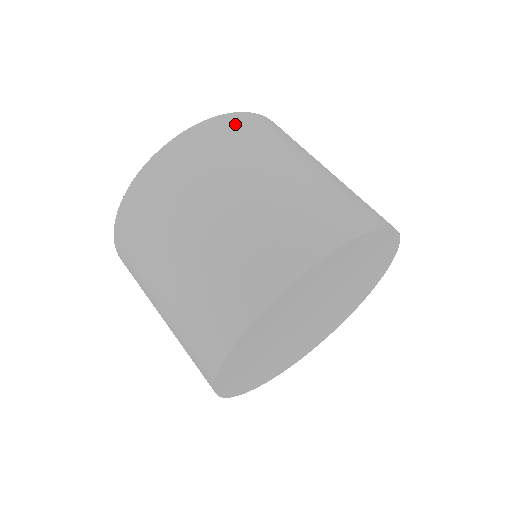
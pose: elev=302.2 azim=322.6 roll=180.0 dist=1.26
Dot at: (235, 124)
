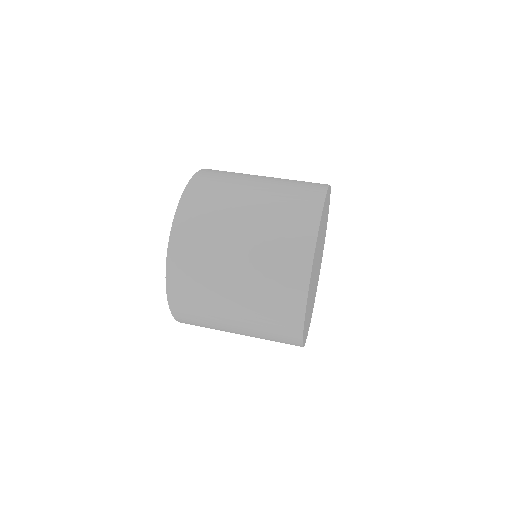
Dot at: occluded
